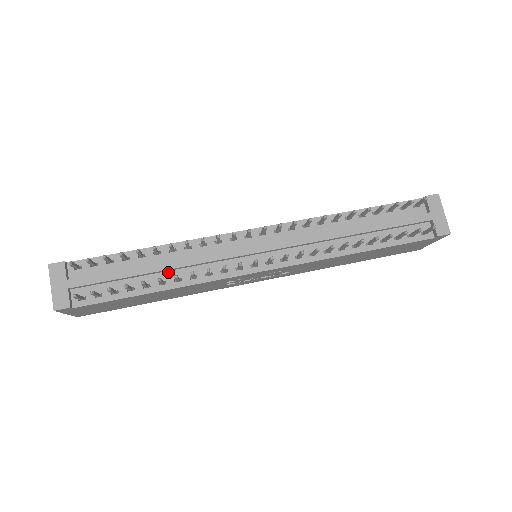
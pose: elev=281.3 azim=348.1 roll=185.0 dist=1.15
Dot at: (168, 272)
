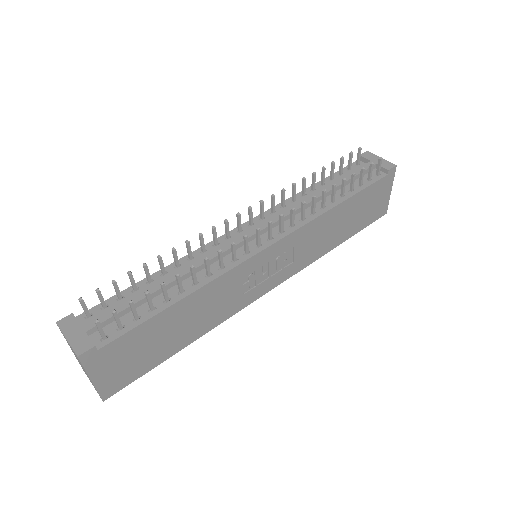
Dot at: (182, 282)
